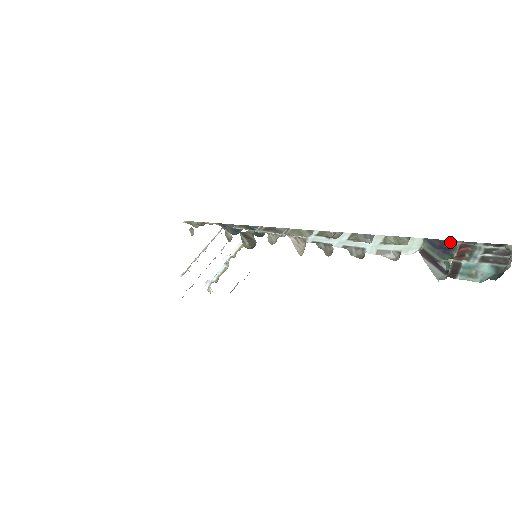
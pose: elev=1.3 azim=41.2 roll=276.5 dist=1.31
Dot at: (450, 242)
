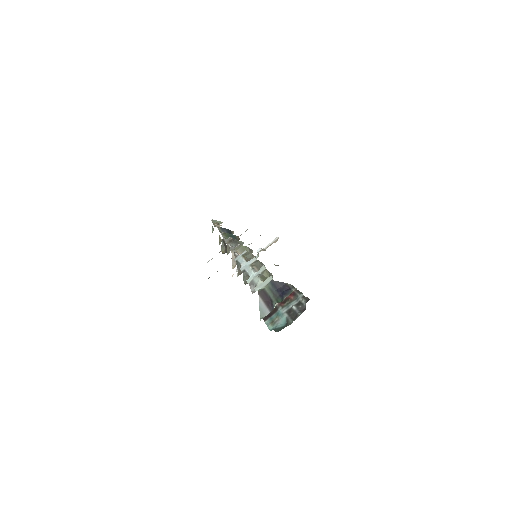
Dot at: (292, 287)
